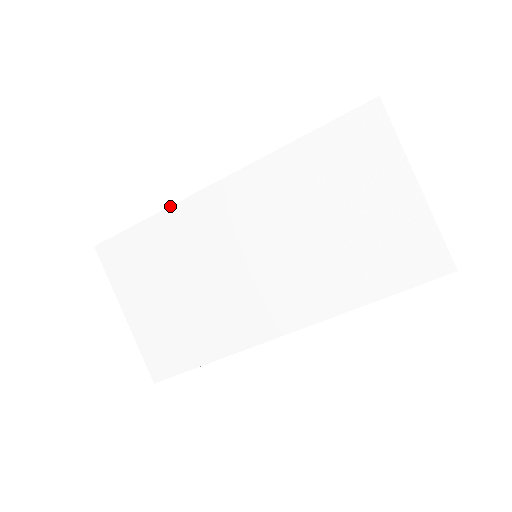
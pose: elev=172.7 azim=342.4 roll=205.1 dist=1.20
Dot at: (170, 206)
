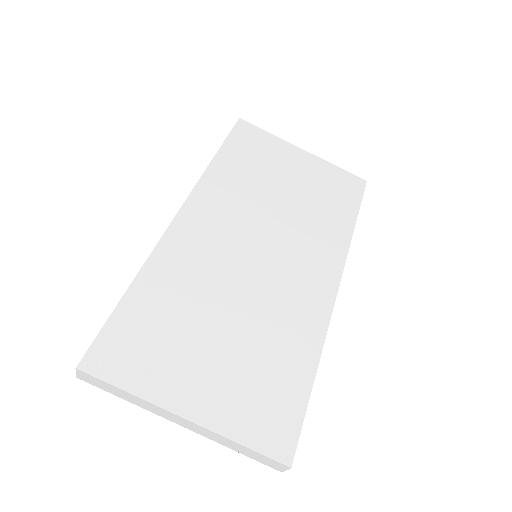
Dot at: (147, 258)
